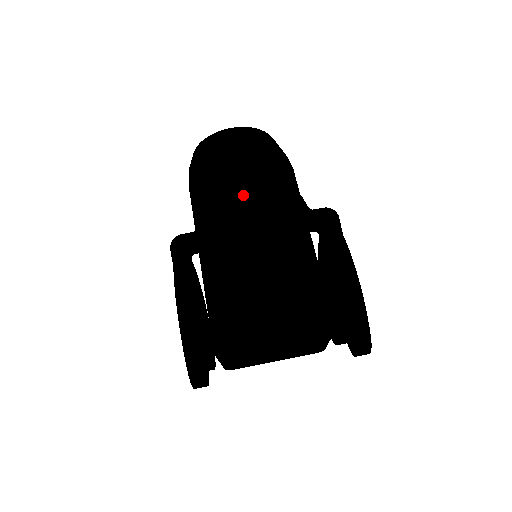
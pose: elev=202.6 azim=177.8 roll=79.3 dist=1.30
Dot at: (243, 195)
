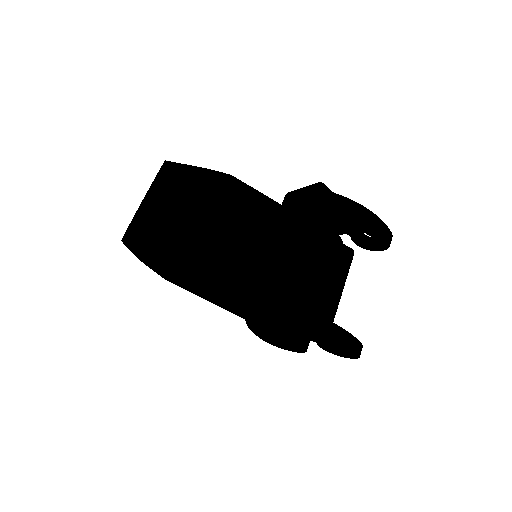
Dot at: (229, 226)
